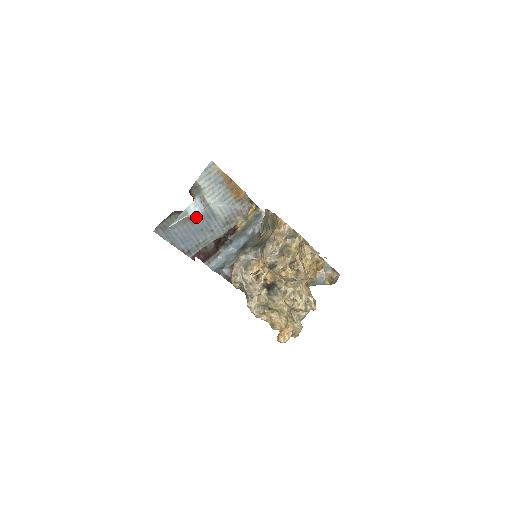
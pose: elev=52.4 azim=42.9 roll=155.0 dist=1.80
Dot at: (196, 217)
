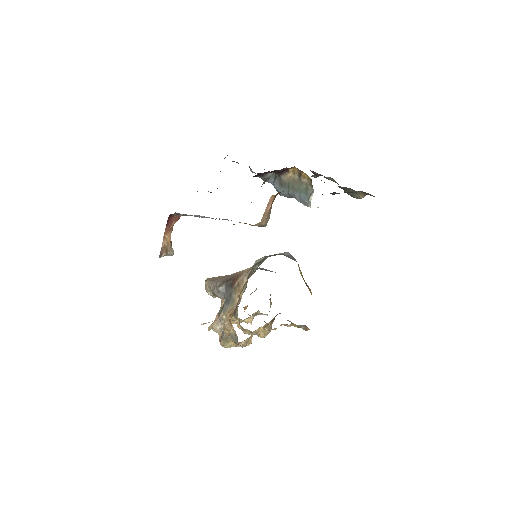
Dot at: occluded
